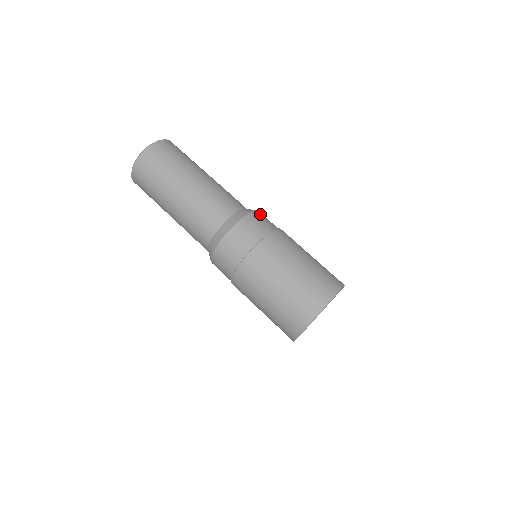
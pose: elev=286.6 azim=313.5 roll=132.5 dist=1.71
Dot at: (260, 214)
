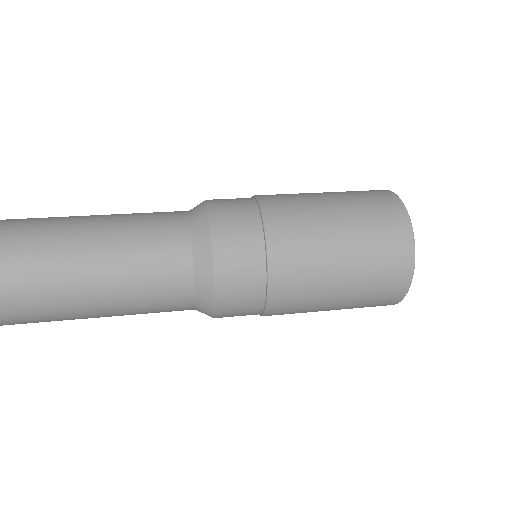
Dot at: occluded
